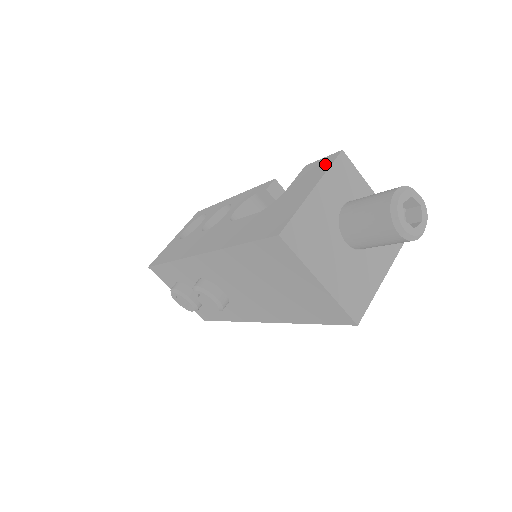
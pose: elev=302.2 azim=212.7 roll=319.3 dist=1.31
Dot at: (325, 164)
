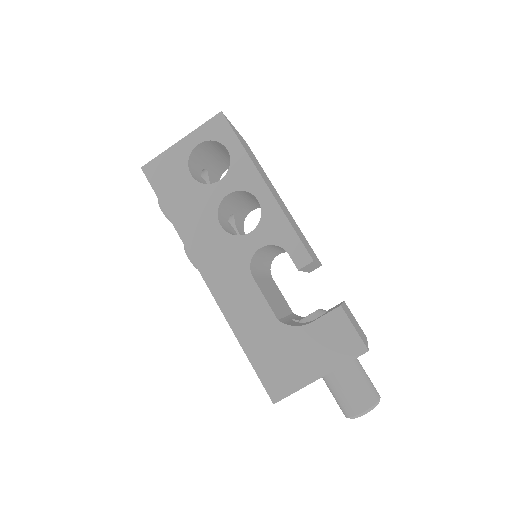
Dot at: (348, 349)
